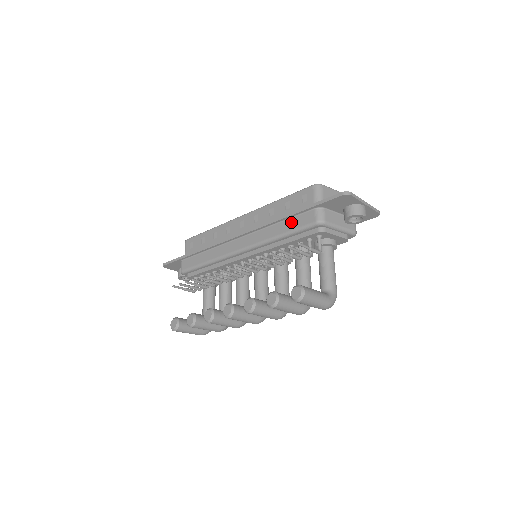
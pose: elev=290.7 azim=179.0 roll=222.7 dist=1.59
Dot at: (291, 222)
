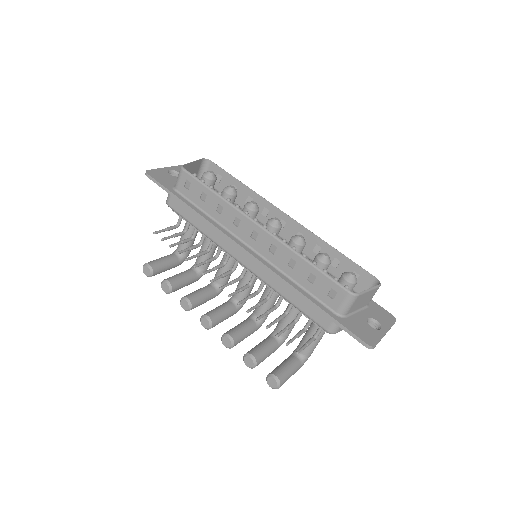
Dot at: (305, 303)
